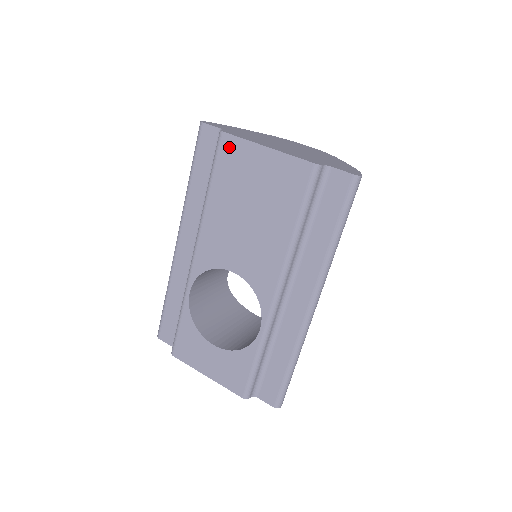
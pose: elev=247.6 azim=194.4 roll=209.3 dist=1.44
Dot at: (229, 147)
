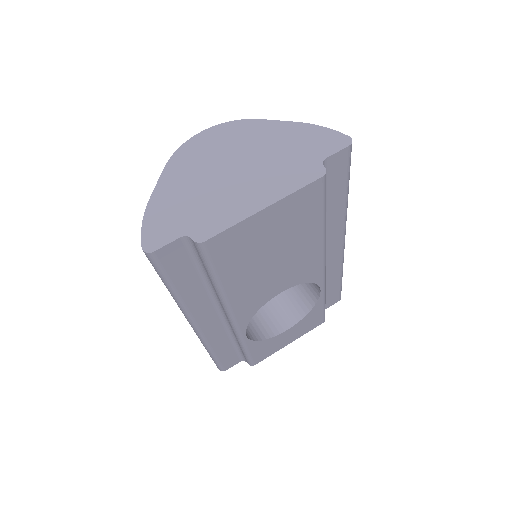
Dot at: (222, 244)
